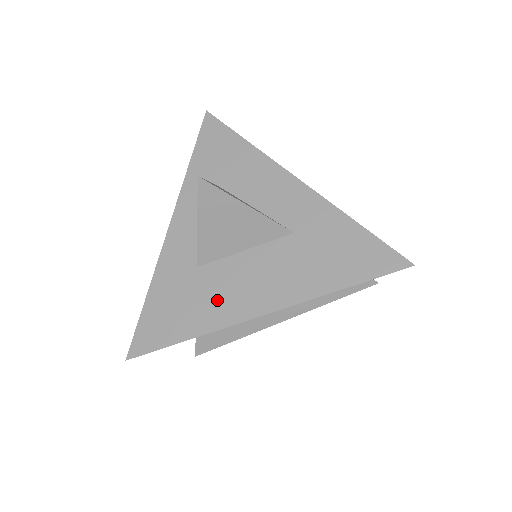
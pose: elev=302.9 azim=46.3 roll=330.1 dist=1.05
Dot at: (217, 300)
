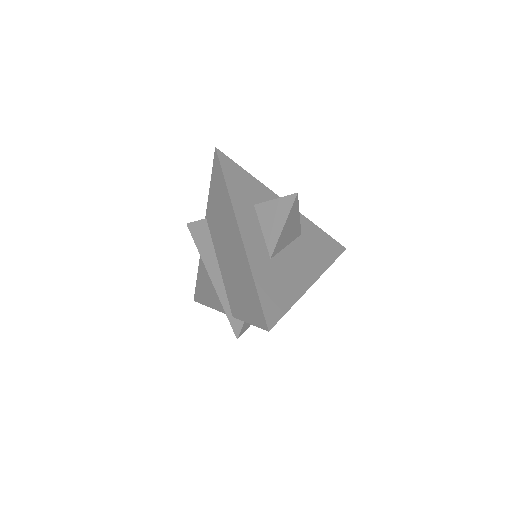
Dot at: (291, 278)
